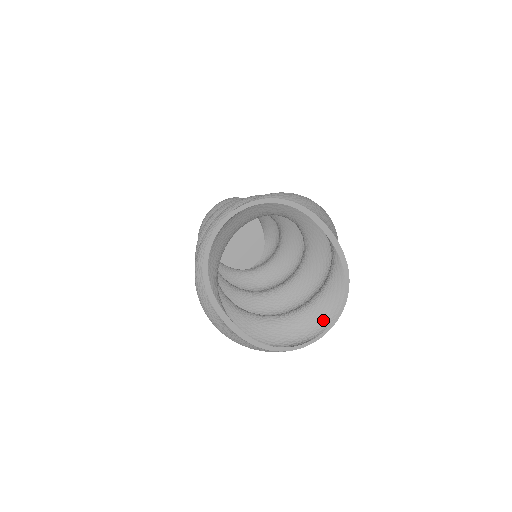
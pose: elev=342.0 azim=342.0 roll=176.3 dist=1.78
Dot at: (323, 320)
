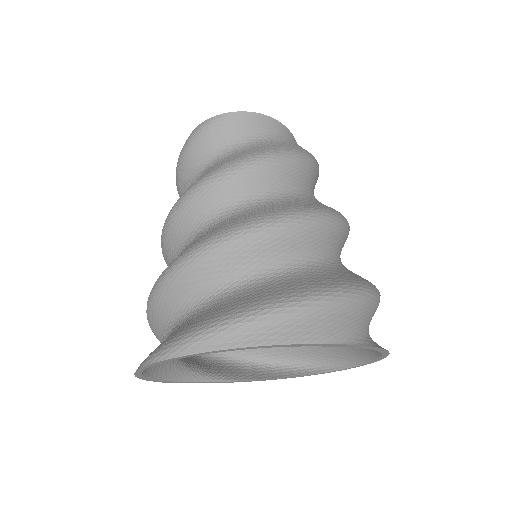
Dot at: (354, 356)
